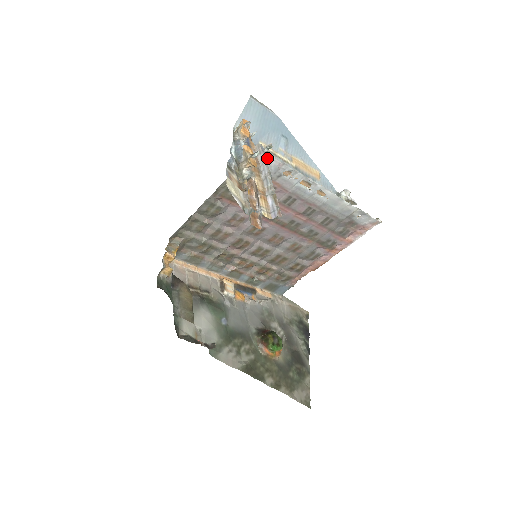
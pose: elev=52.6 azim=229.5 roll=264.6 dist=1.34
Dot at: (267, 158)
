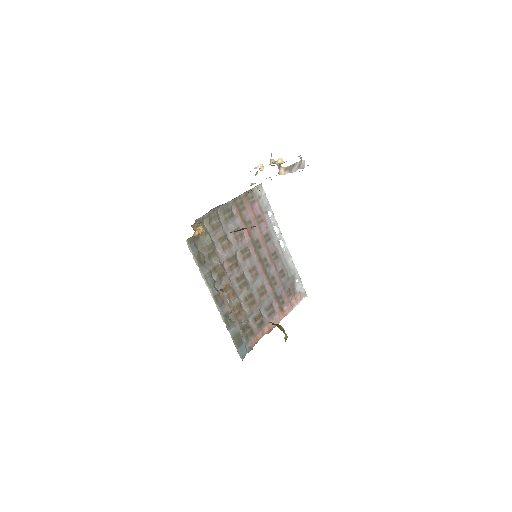
Dot at: (264, 194)
